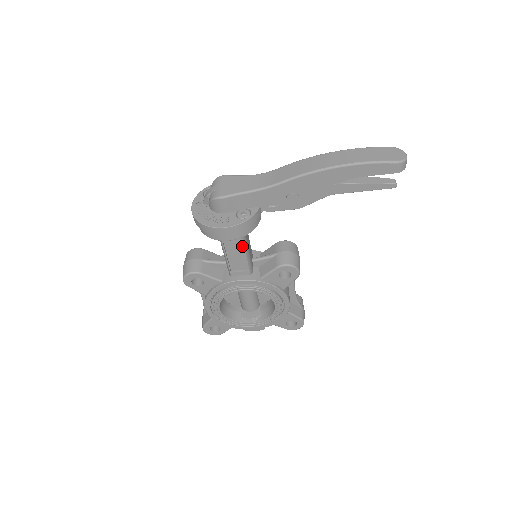
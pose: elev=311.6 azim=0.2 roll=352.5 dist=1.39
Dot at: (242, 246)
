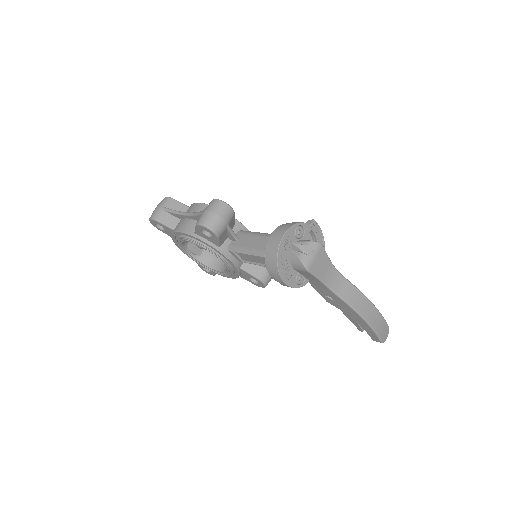
Dot at: occluded
